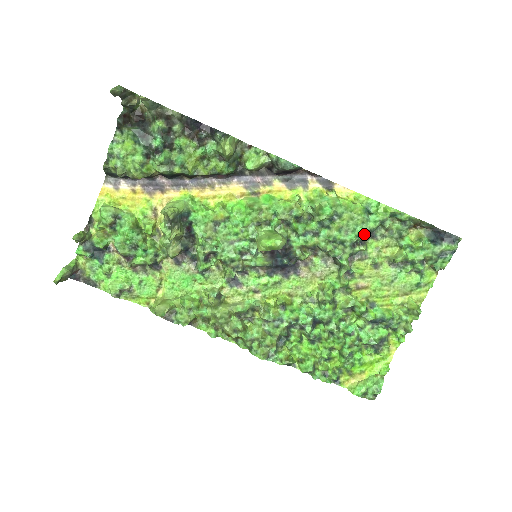
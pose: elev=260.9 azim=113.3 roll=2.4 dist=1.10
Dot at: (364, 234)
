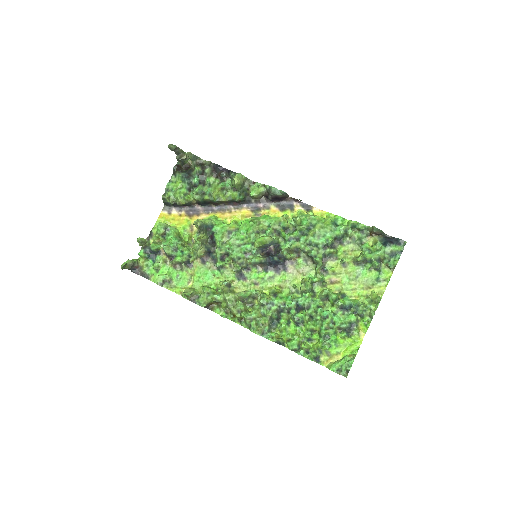
Dot at: (332, 239)
